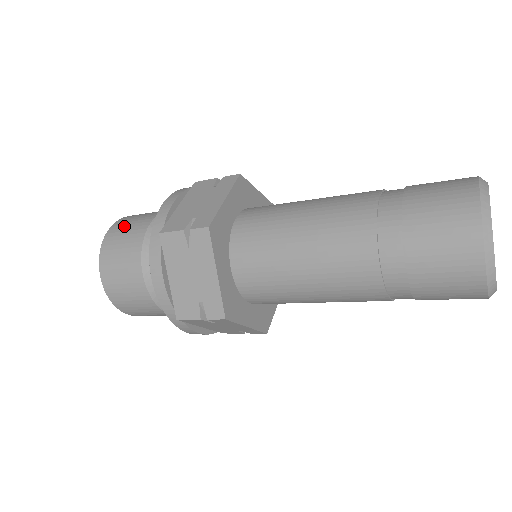
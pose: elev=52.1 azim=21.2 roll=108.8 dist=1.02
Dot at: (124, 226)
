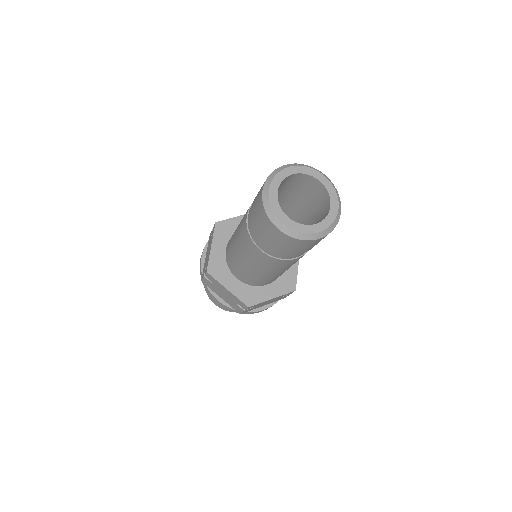
Dot at: occluded
